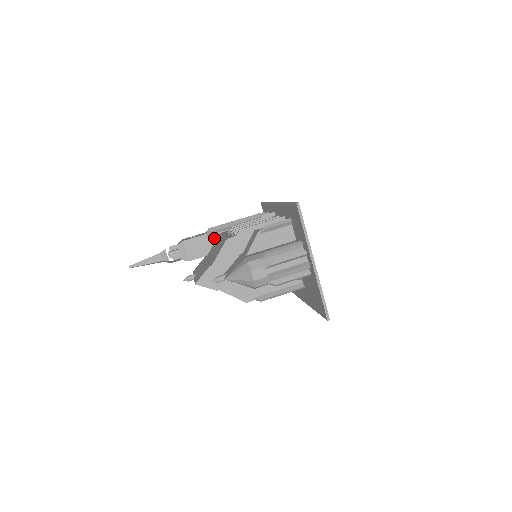
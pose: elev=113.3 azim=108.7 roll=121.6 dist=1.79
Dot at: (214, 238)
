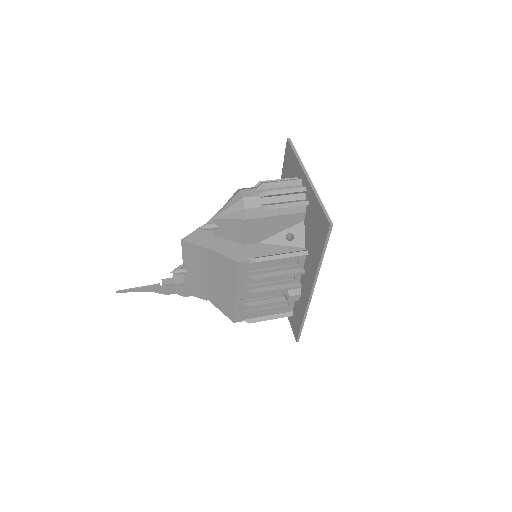
Dot at: occluded
